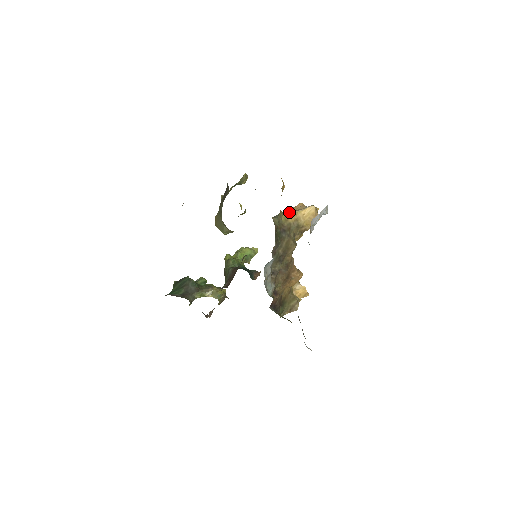
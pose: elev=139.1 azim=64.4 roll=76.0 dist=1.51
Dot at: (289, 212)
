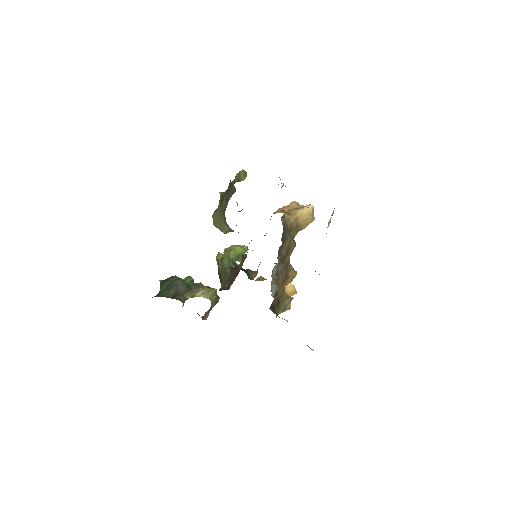
Dot at: (289, 211)
